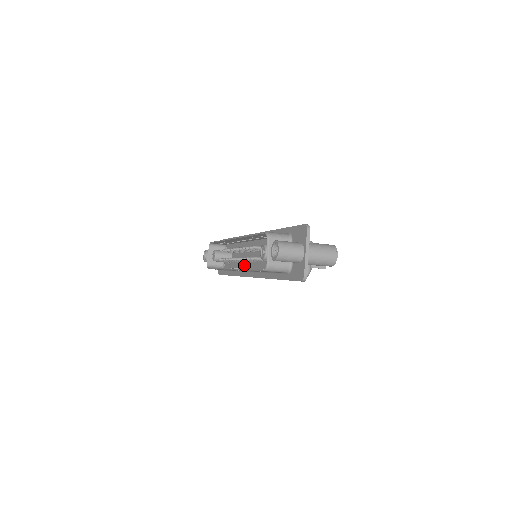
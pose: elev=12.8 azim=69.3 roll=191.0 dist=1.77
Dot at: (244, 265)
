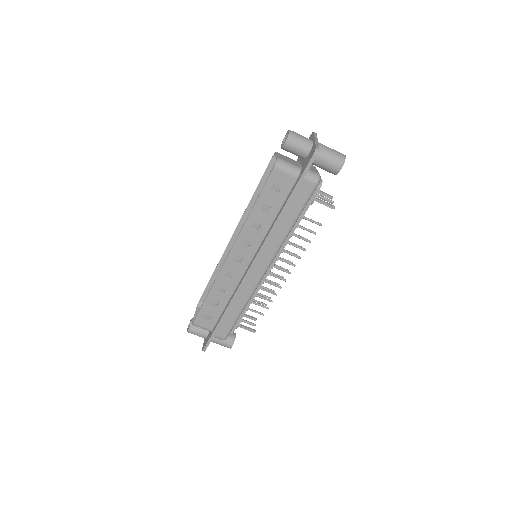
Dot at: occluded
